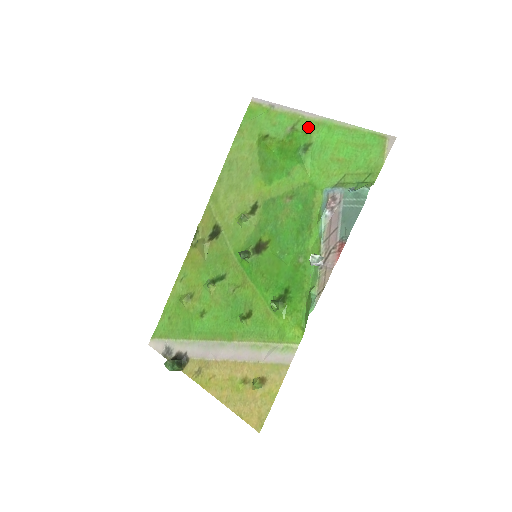
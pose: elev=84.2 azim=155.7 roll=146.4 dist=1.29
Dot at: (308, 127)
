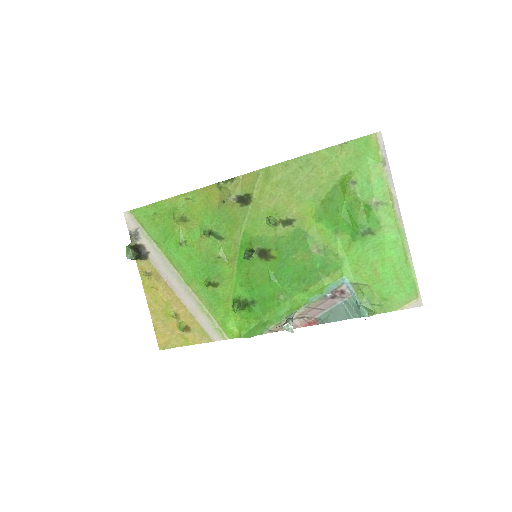
Dot at: (386, 219)
